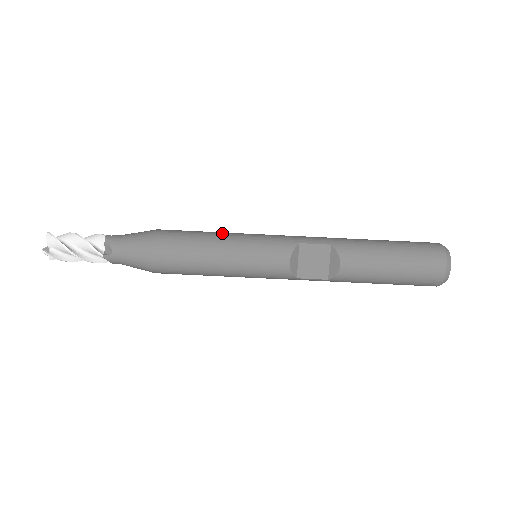
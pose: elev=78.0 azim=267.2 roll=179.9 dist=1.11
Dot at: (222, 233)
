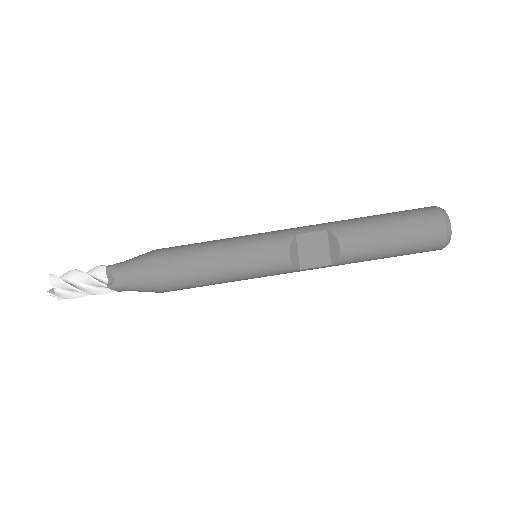
Dot at: (218, 240)
